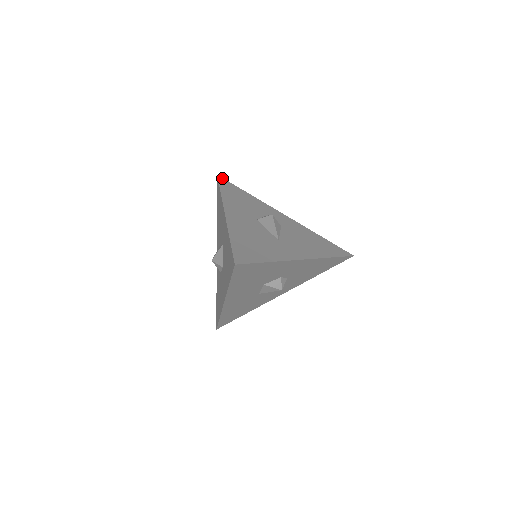
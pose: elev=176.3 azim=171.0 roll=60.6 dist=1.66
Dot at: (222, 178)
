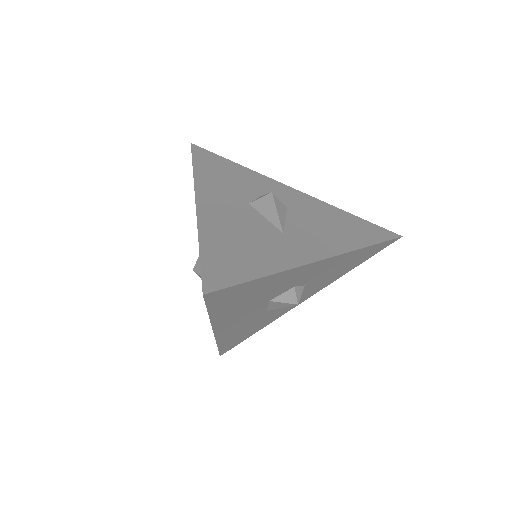
Dot at: (198, 147)
